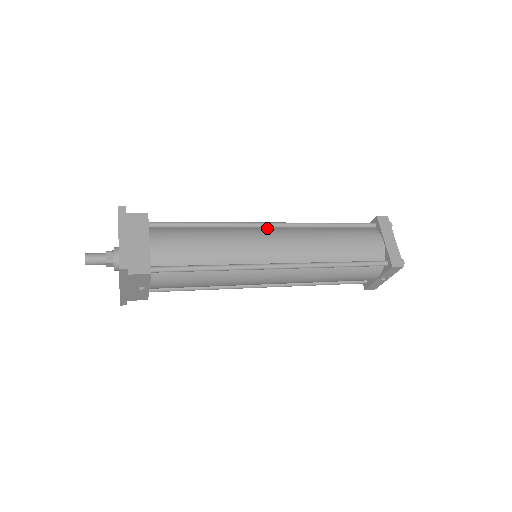
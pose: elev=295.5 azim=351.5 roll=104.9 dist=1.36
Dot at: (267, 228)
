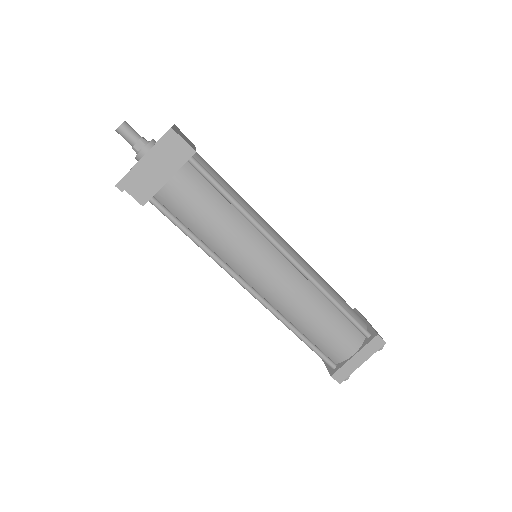
Dot at: (283, 254)
